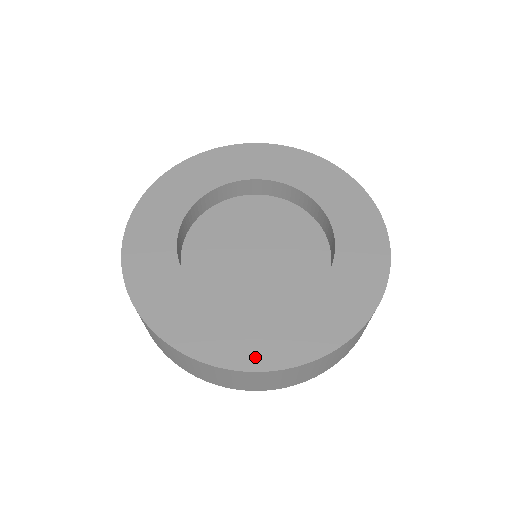
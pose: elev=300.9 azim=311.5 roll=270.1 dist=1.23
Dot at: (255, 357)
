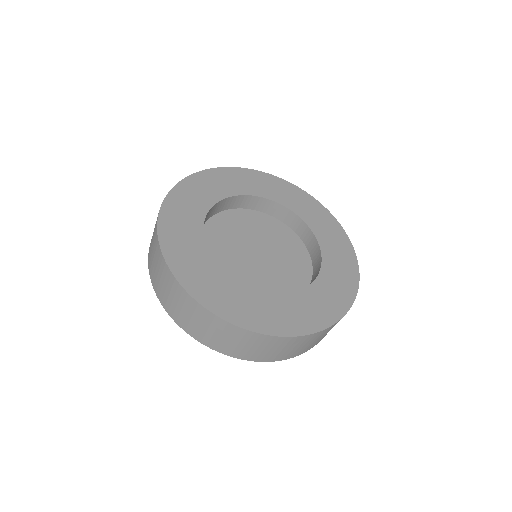
Dot at: (215, 302)
